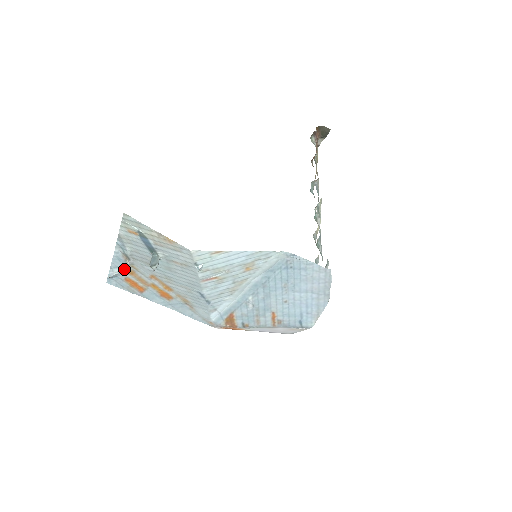
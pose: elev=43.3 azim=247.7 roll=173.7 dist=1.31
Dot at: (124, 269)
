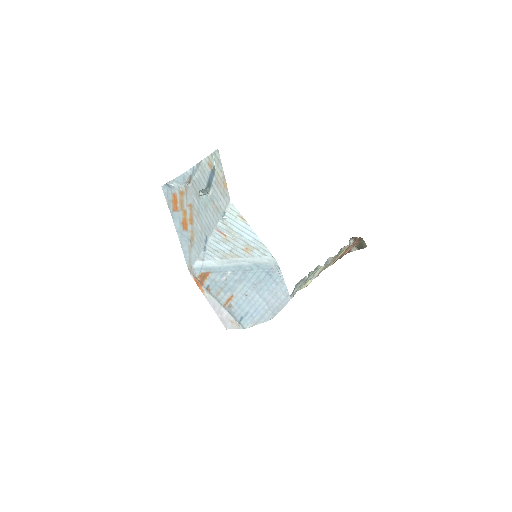
Dot at: (180, 186)
